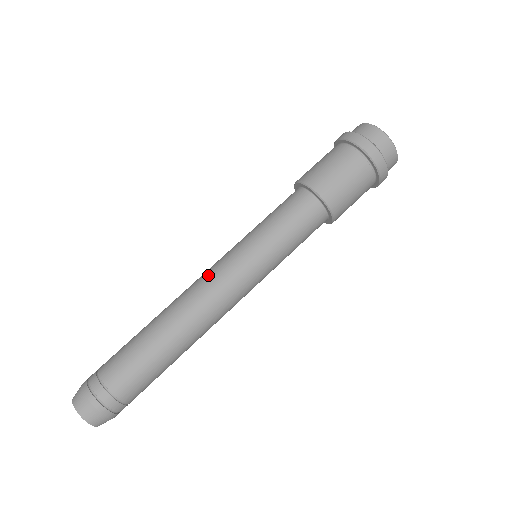
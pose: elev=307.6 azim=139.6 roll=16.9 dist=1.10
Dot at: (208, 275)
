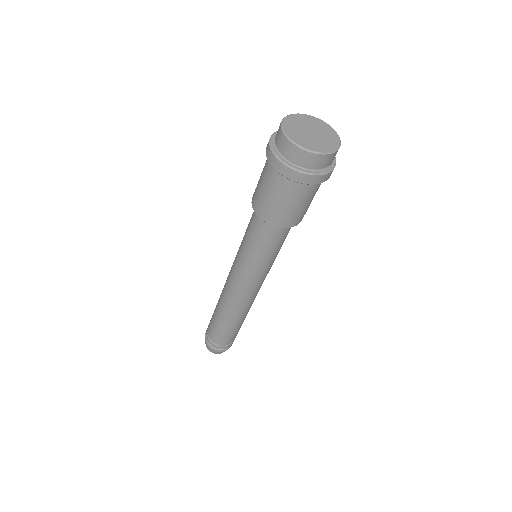
Dot at: (229, 284)
